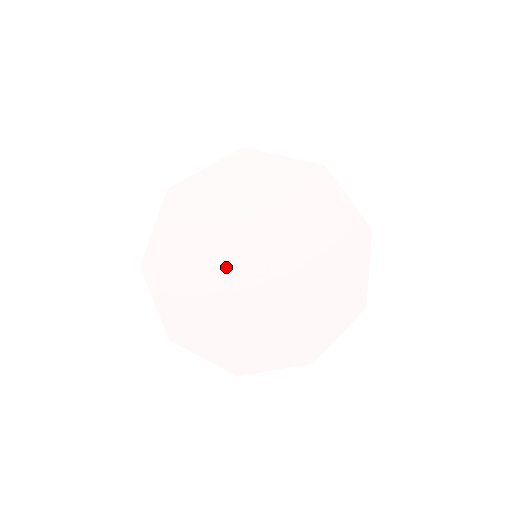
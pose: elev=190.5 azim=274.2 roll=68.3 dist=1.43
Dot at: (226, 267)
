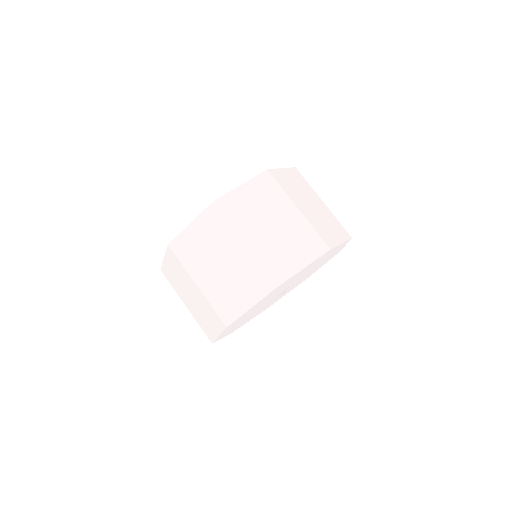
Dot at: occluded
